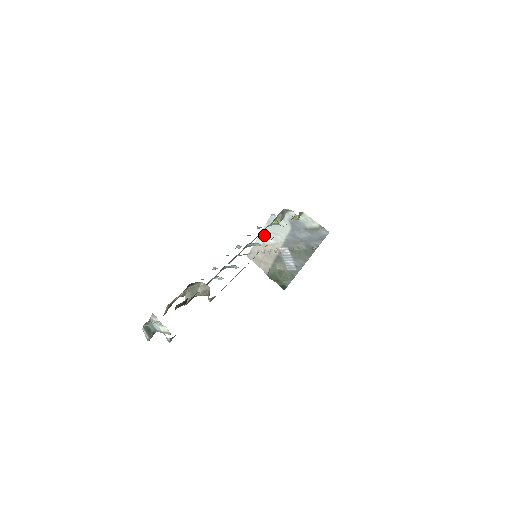
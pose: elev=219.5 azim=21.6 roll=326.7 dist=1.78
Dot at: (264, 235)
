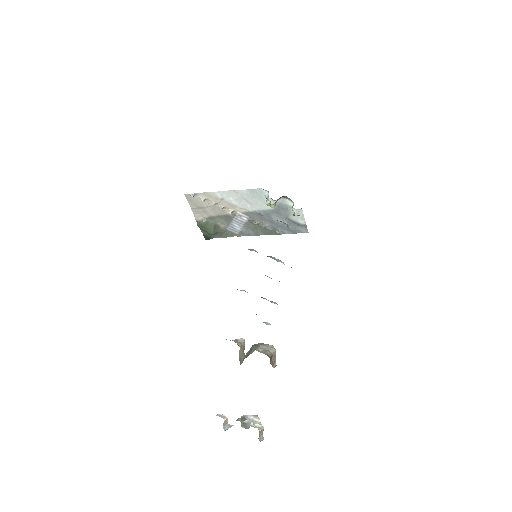
Dot at: (232, 194)
